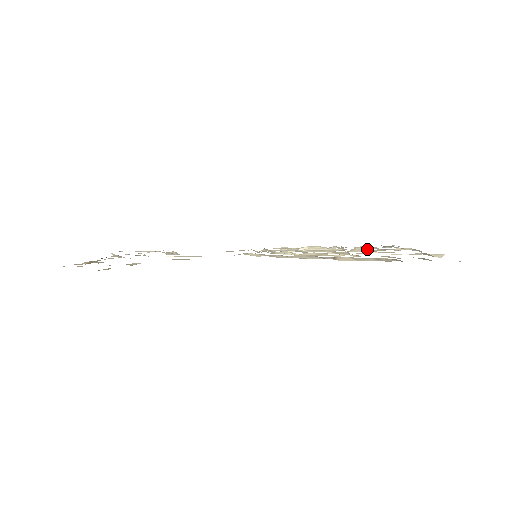
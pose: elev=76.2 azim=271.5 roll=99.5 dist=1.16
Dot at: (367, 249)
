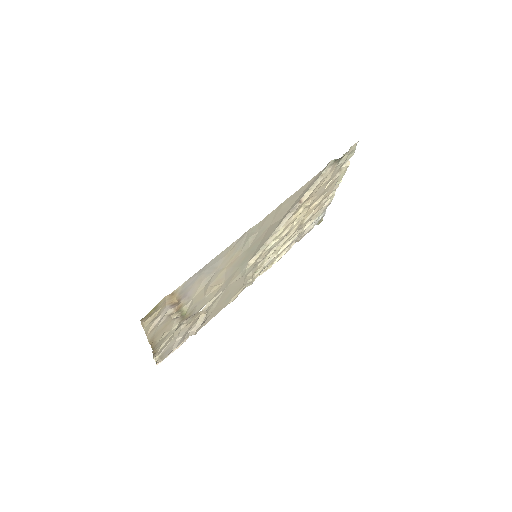
Dot at: (311, 222)
